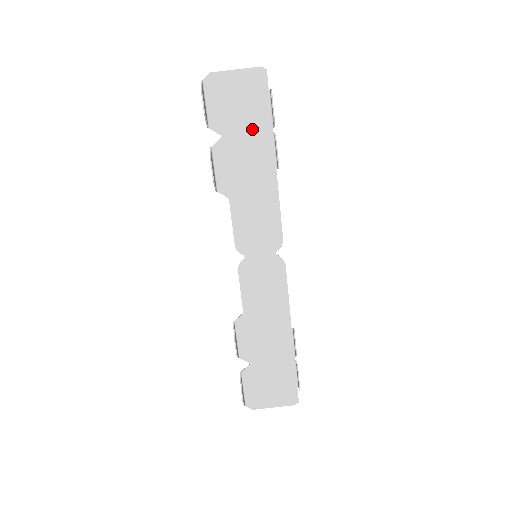
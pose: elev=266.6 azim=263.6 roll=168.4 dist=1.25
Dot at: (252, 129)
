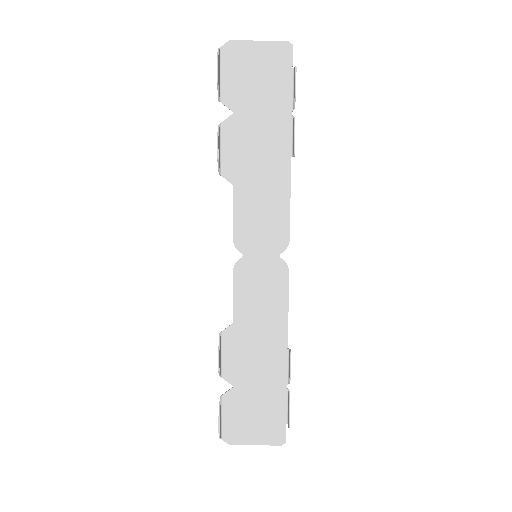
Dot at: (269, 109)
